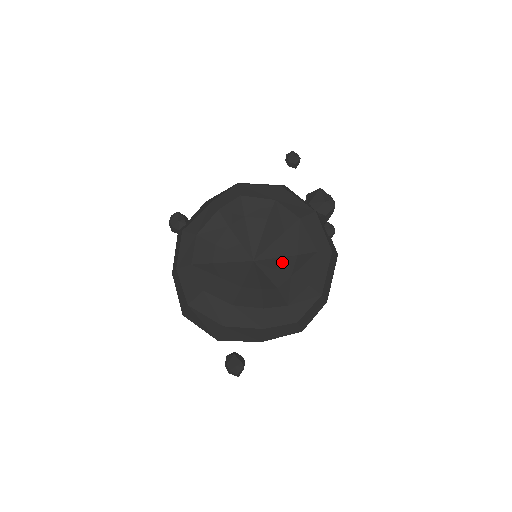
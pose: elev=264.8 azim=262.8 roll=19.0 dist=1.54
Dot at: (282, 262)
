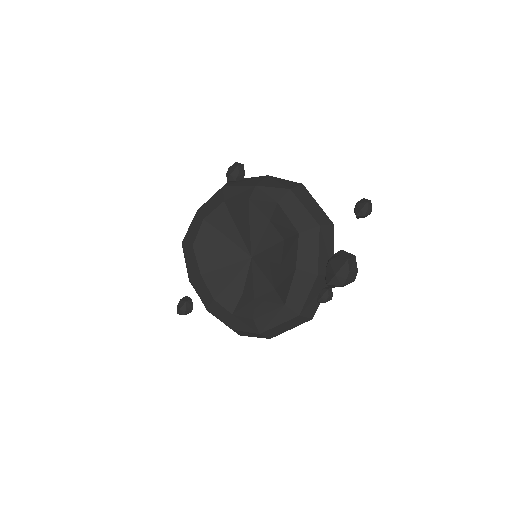
Dot at: (262, 282)
